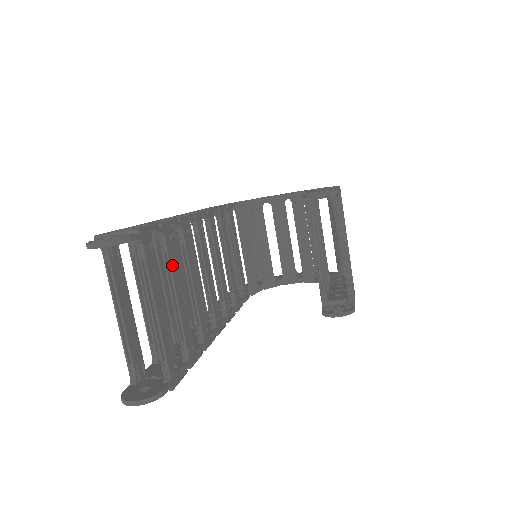
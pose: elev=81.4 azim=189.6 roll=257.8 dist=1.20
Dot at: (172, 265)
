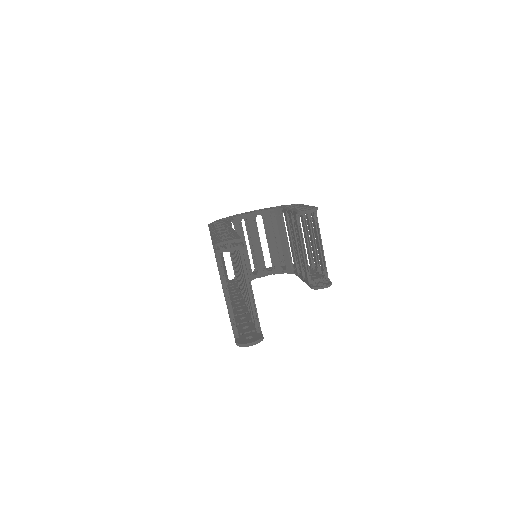
Dot at: occluded
